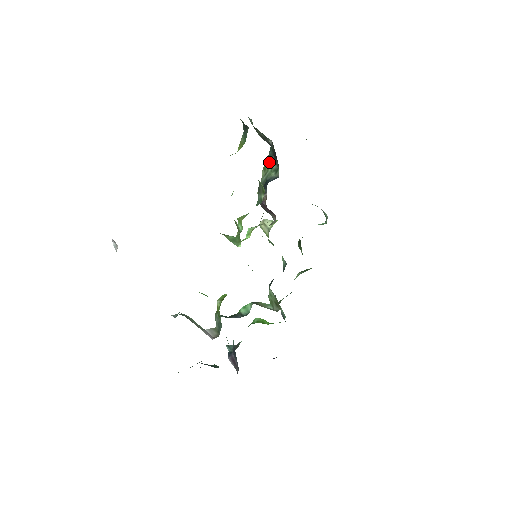
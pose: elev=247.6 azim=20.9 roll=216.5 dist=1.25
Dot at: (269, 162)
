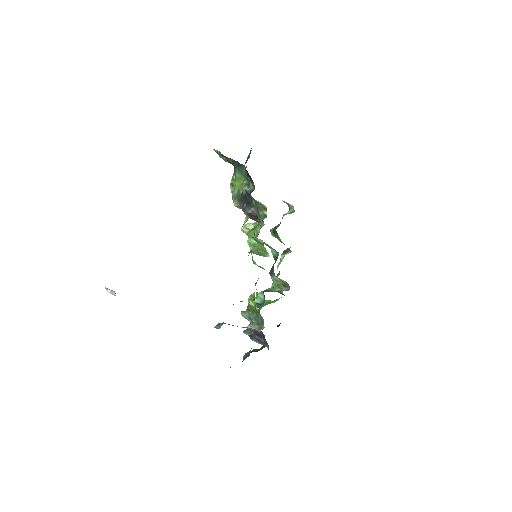
Dot at: occluded
